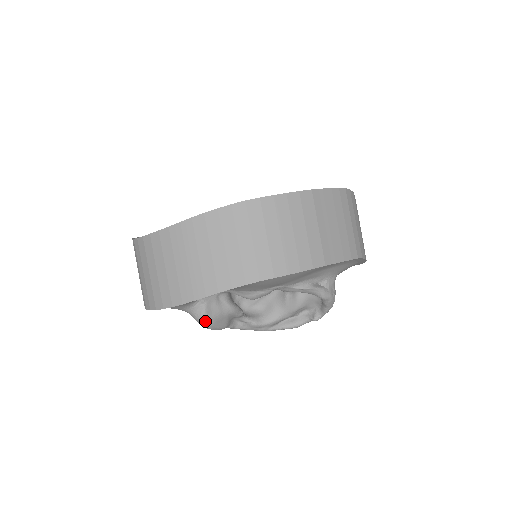
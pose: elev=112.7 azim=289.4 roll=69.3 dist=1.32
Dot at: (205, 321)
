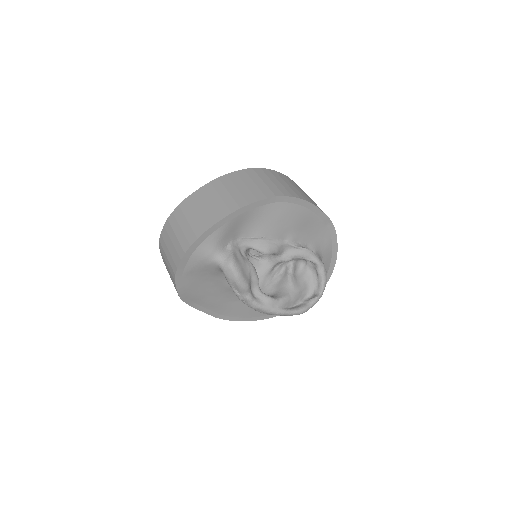
Dot at: (234, 263)
